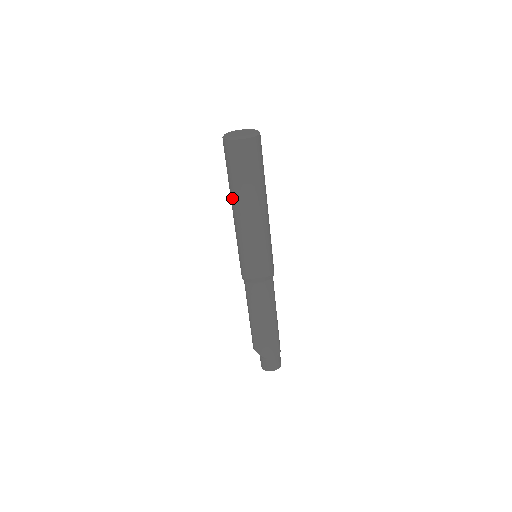
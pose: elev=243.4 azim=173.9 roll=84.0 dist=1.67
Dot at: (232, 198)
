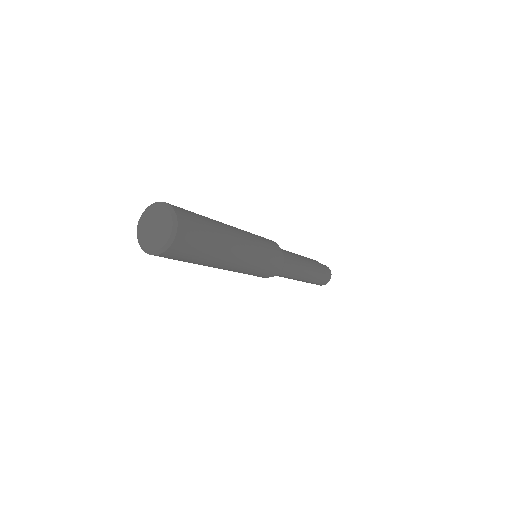
Dot at: occluded
